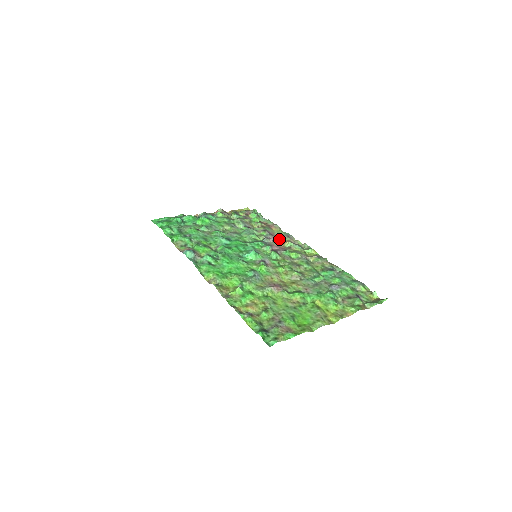
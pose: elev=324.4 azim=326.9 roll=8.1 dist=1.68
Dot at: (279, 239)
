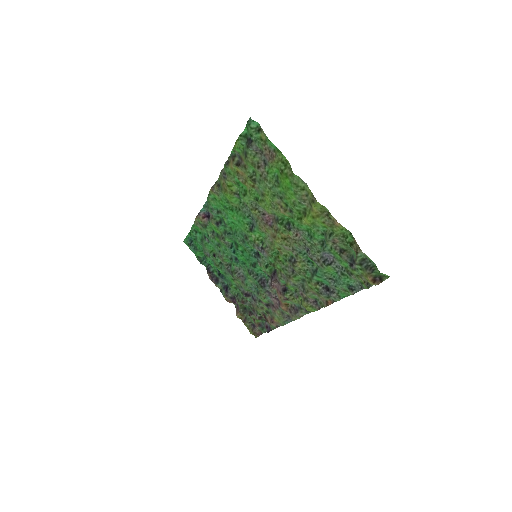
Dot at: (279, 306)
